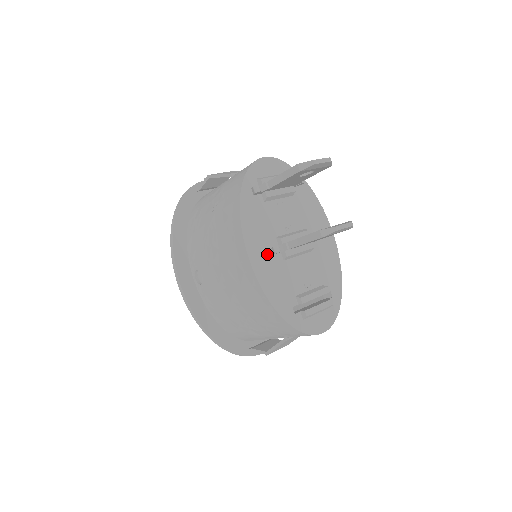
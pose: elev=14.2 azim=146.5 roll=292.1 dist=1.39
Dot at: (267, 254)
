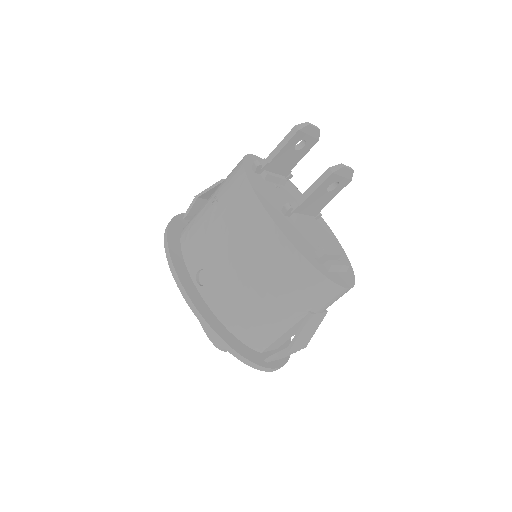
Dot at: (279, 213)
